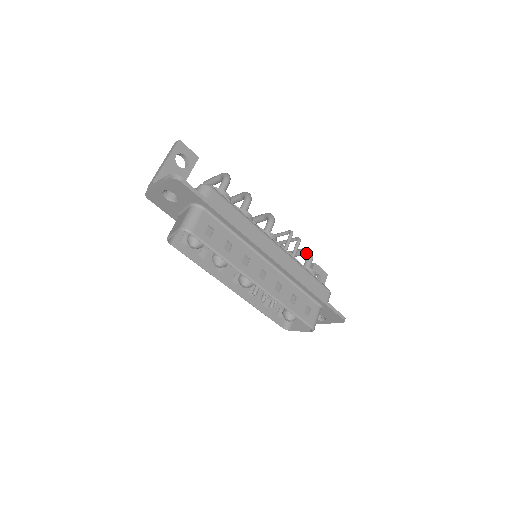
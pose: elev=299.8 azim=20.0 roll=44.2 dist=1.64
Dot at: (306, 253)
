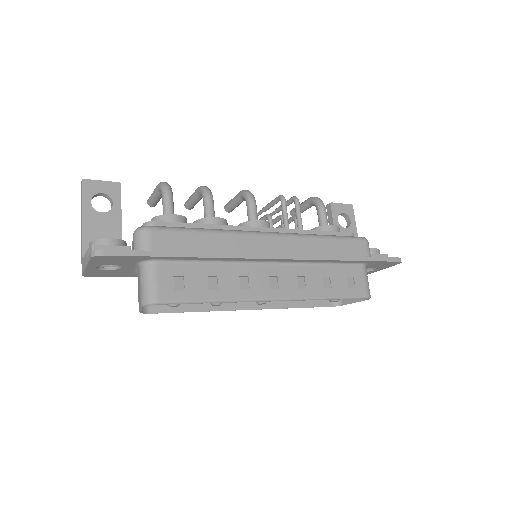
Dot at: (314, 205)
